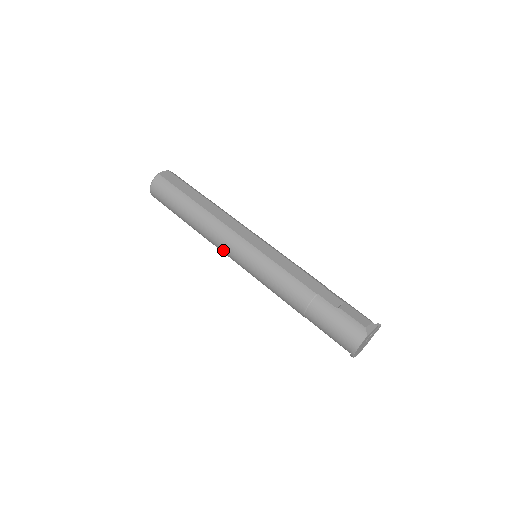
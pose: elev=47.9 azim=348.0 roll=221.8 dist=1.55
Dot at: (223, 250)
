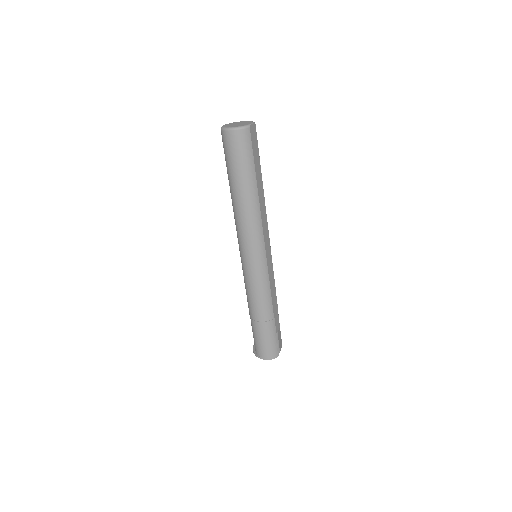
Dot at: (242, 239)
